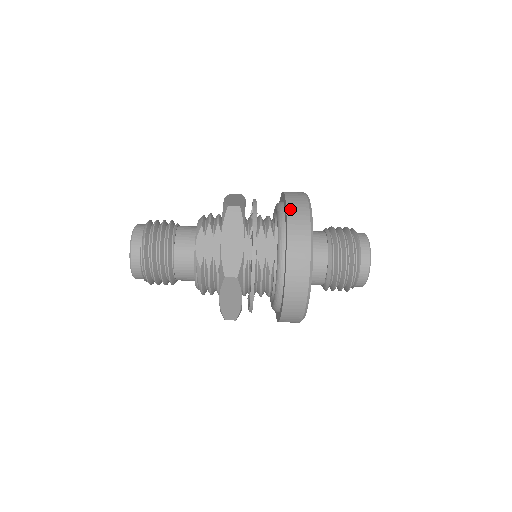
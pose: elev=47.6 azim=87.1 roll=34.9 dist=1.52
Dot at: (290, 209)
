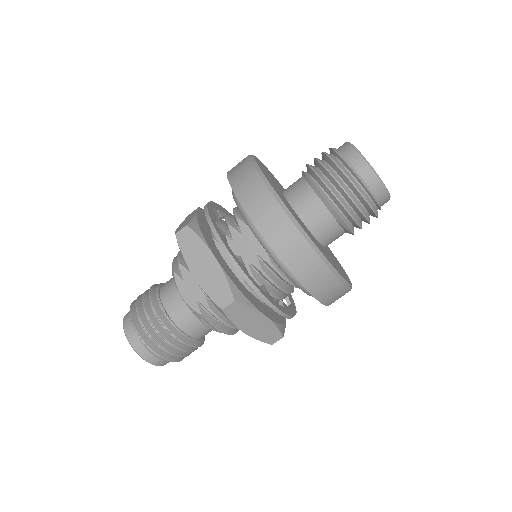
Dot at: (236, 186)
